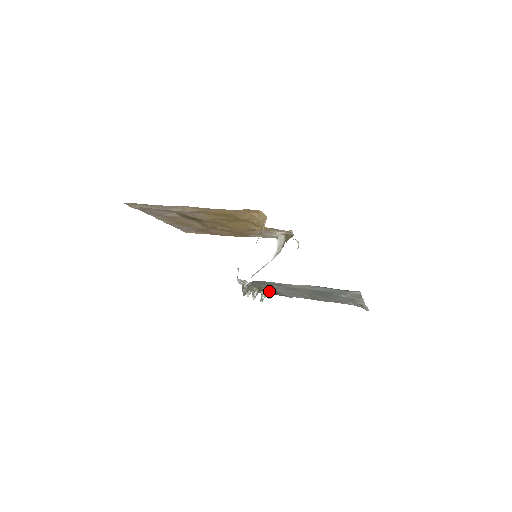
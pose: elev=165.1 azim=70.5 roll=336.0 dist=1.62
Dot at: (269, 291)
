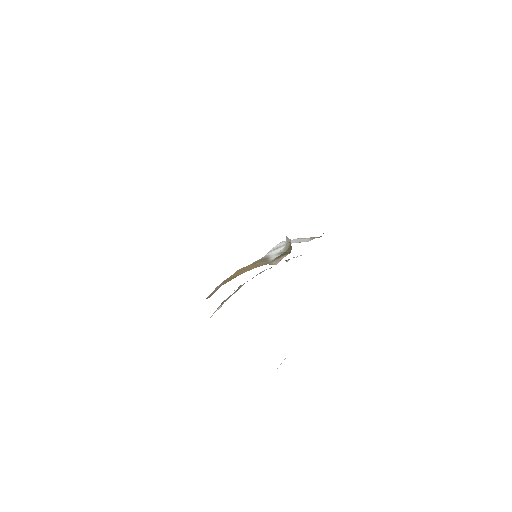
Dot at: occluded
